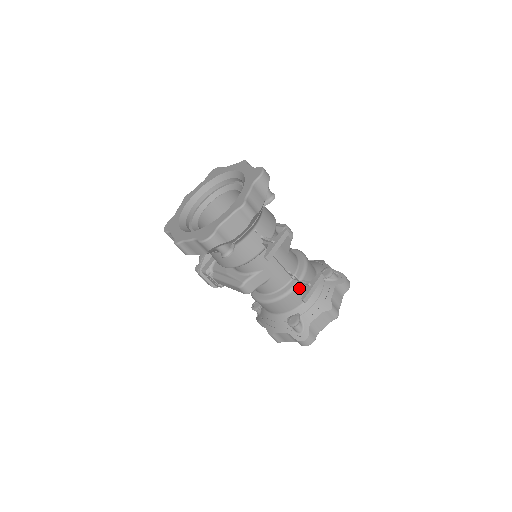
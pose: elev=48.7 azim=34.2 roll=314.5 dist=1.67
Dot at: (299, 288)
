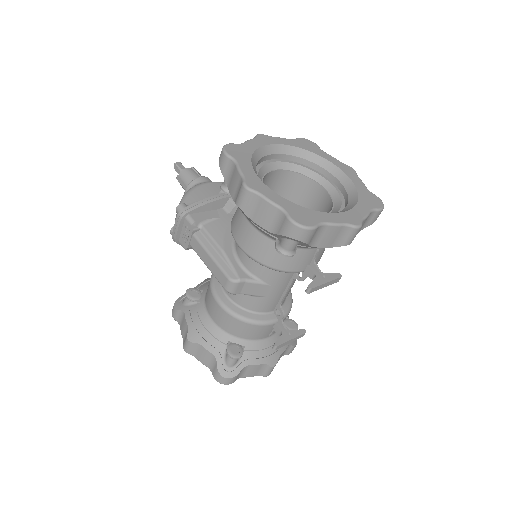
Dot at: (272, 326)
